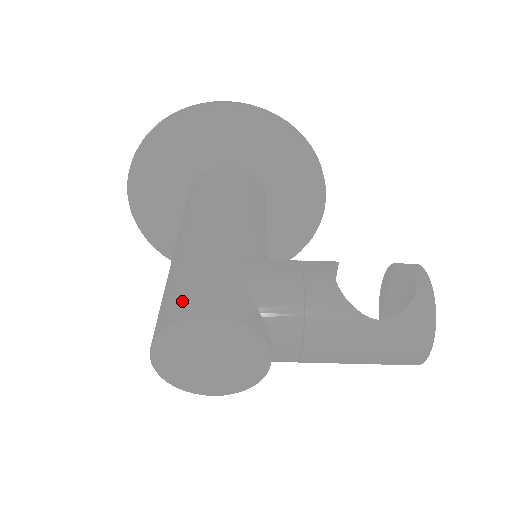
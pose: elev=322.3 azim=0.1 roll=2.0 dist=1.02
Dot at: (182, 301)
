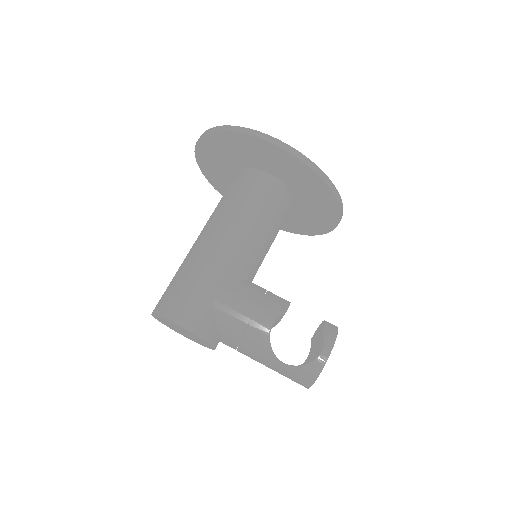
Dot at: (173, 303)
